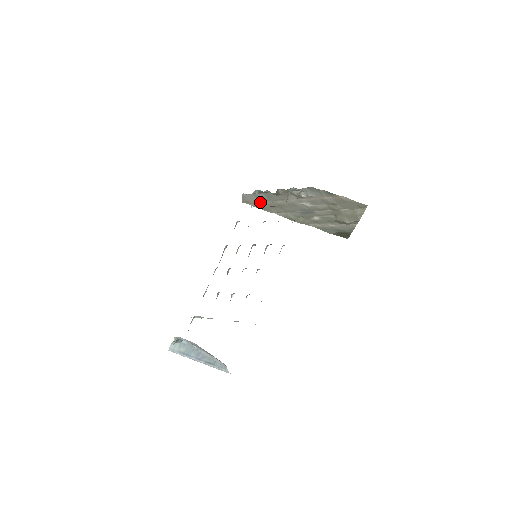
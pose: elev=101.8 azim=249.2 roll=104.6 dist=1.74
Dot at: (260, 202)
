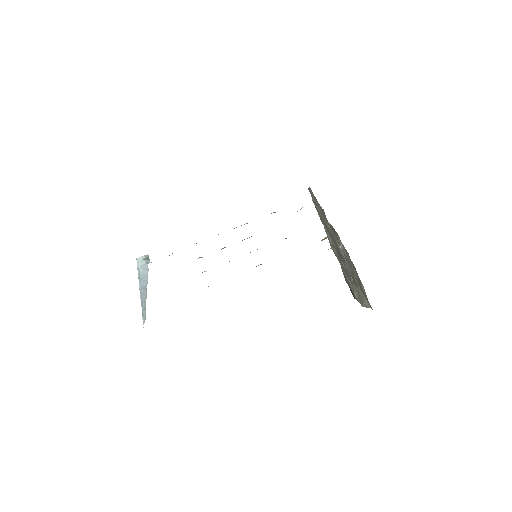
Dot at: occluded
